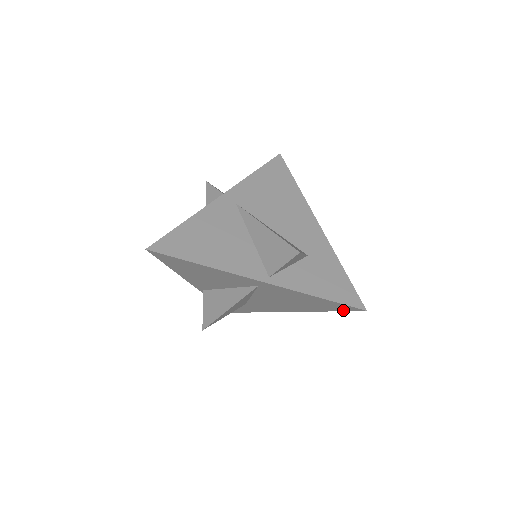
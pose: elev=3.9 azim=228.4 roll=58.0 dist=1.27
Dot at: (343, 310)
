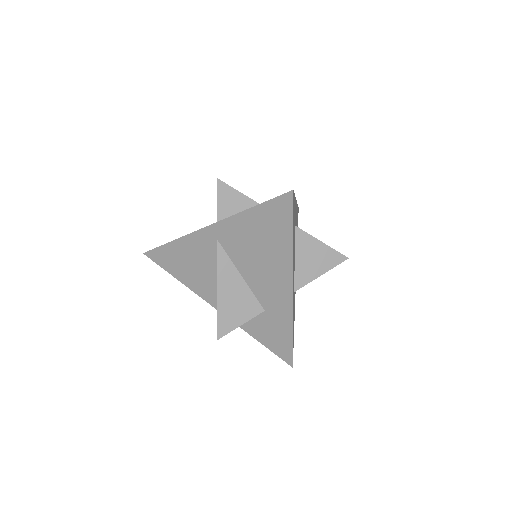
Dot at: occluded
